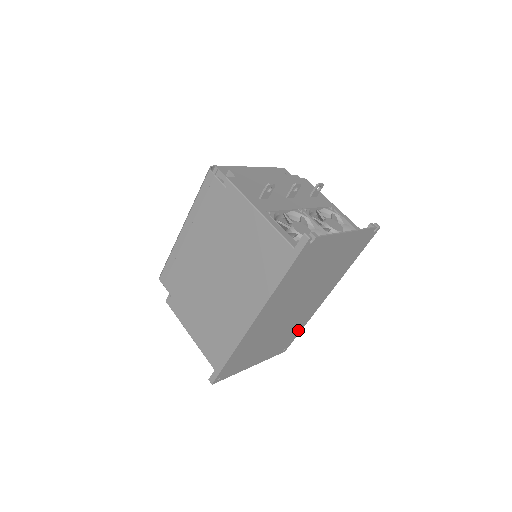
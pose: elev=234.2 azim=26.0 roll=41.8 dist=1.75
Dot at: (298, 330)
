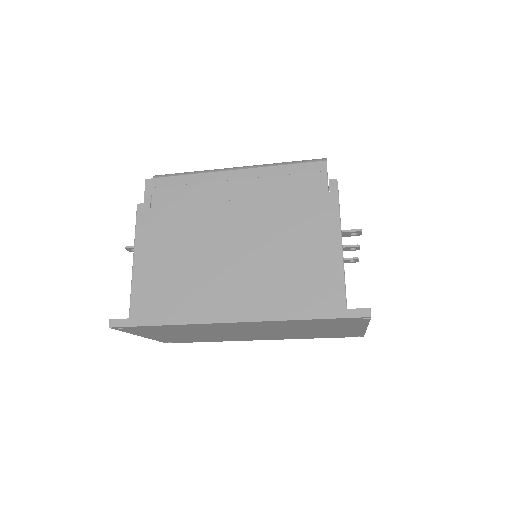
Dot at: occluded
